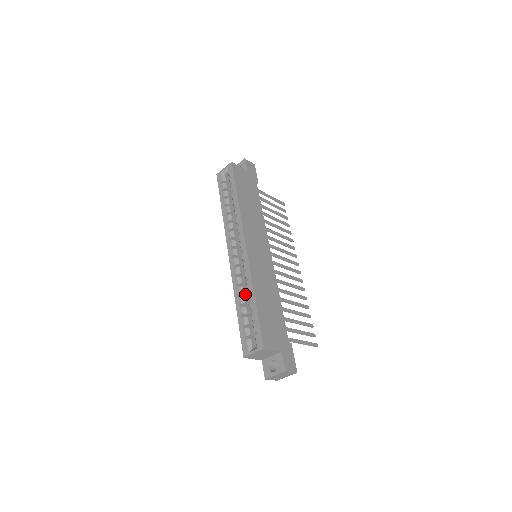
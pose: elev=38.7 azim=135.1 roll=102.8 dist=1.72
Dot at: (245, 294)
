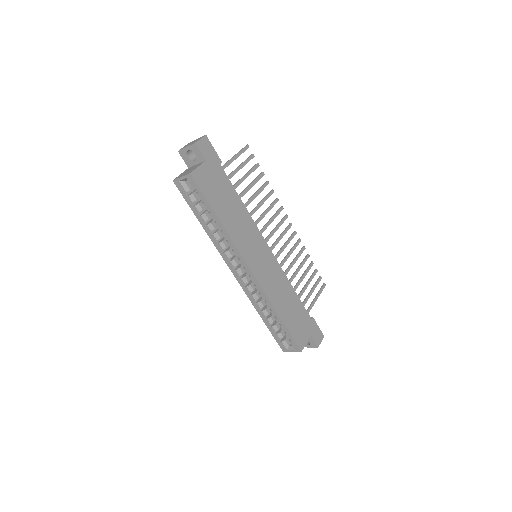
Dot at: (264, 304)
